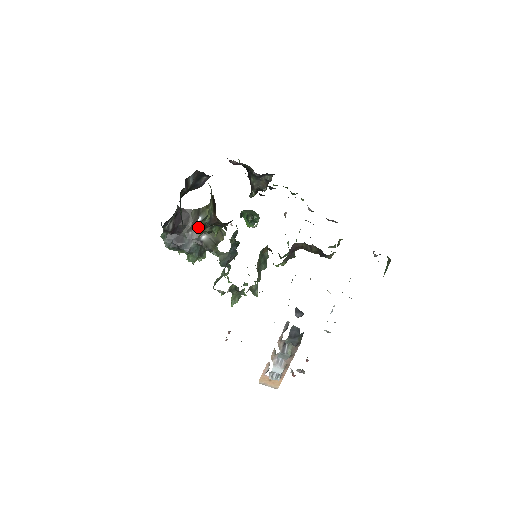
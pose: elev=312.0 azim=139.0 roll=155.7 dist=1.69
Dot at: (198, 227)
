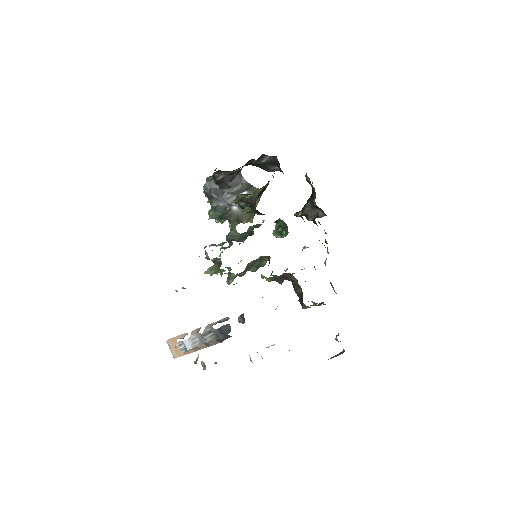
Dot at: (238, 196)
